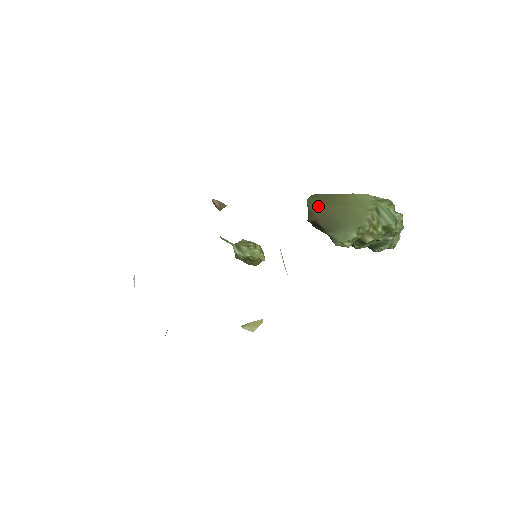
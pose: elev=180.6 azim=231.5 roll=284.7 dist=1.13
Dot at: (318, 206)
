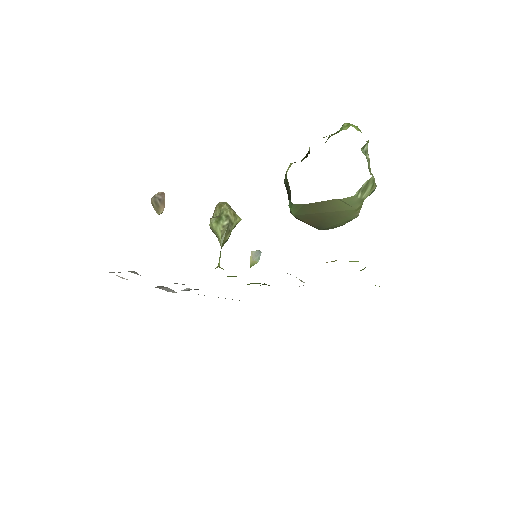
Dot at: (306, 216)
